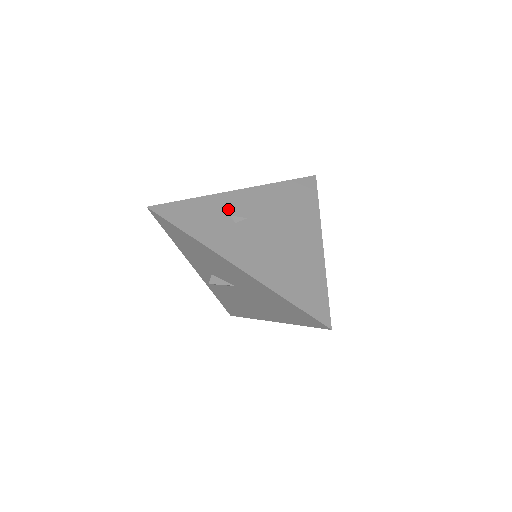
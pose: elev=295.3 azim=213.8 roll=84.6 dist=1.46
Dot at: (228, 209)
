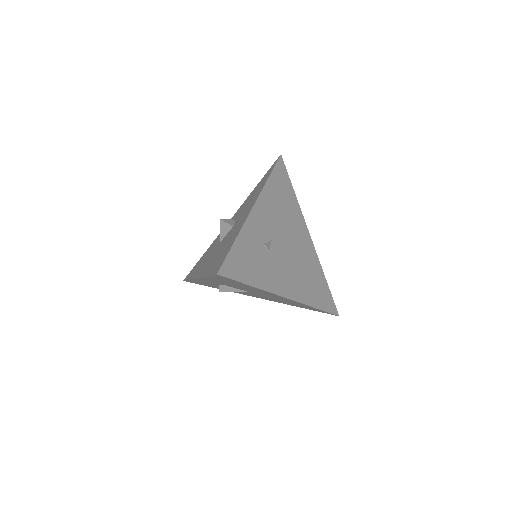
Dot at: (259, 237)
